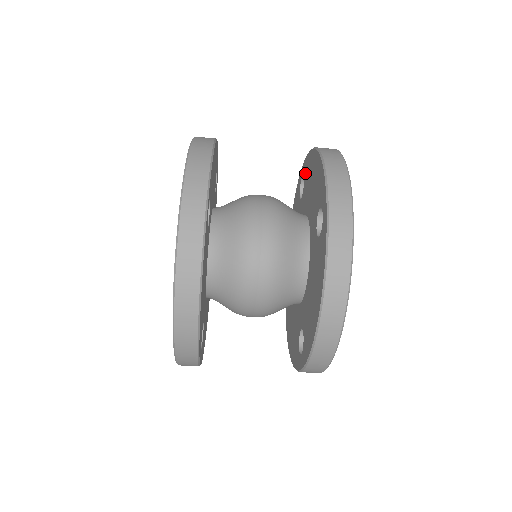
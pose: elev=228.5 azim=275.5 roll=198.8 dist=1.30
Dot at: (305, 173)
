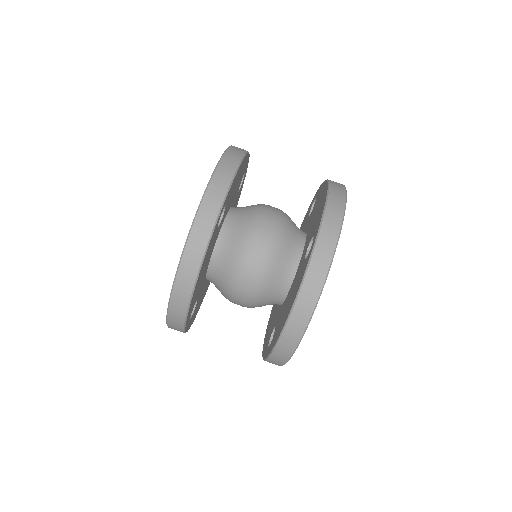
Dot at: (317, 197)
